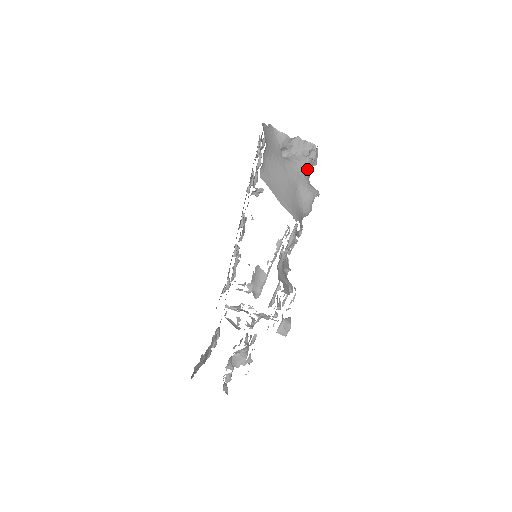
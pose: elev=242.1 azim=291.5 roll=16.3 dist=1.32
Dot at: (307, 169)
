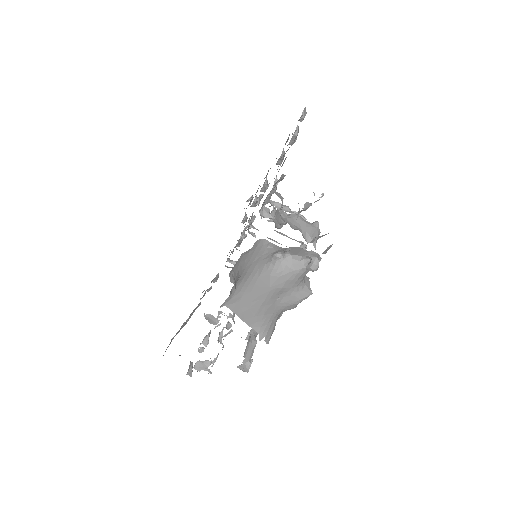
Dot at: (302, 276)
